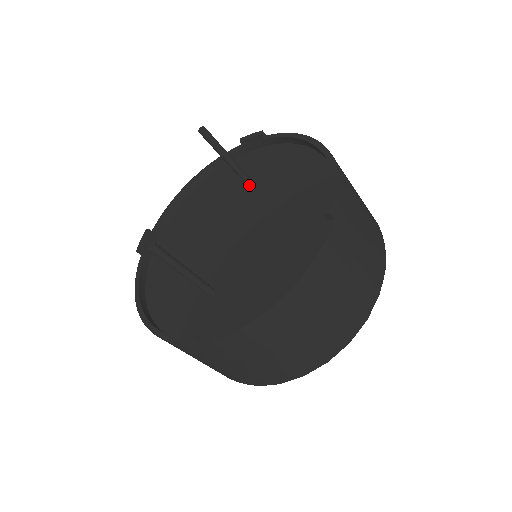
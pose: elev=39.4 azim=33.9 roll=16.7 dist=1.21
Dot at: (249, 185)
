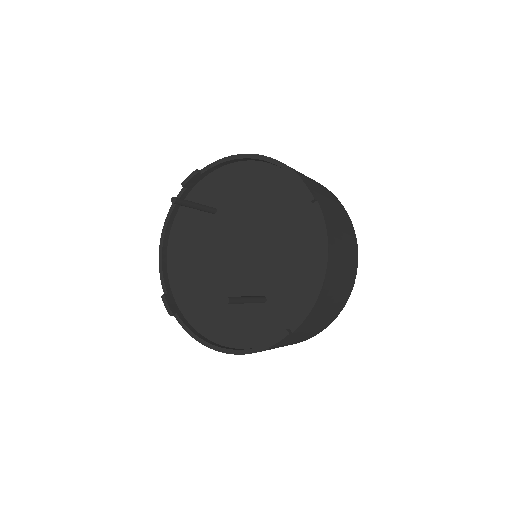
Dot at: (218, 213)
